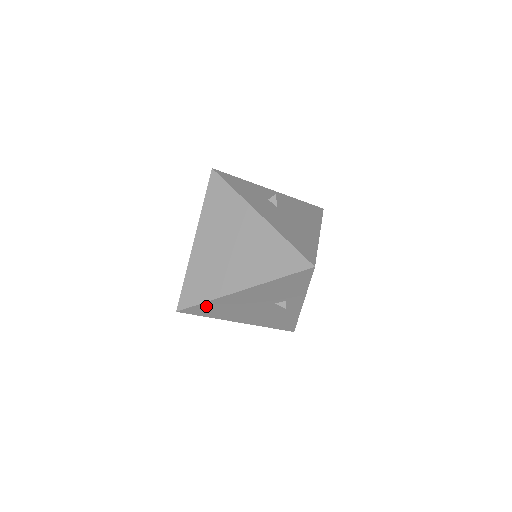
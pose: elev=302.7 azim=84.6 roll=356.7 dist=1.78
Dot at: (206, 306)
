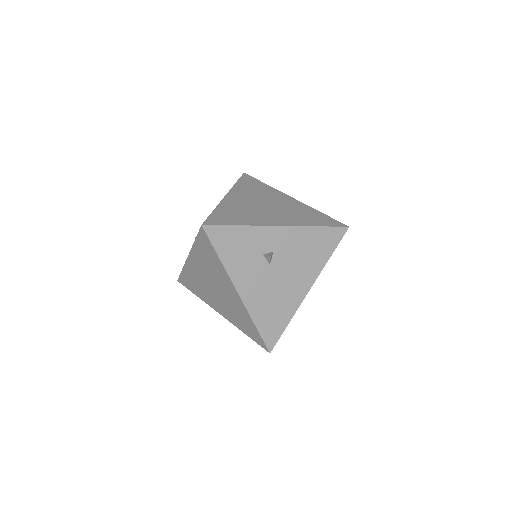
Dot at: occluded
